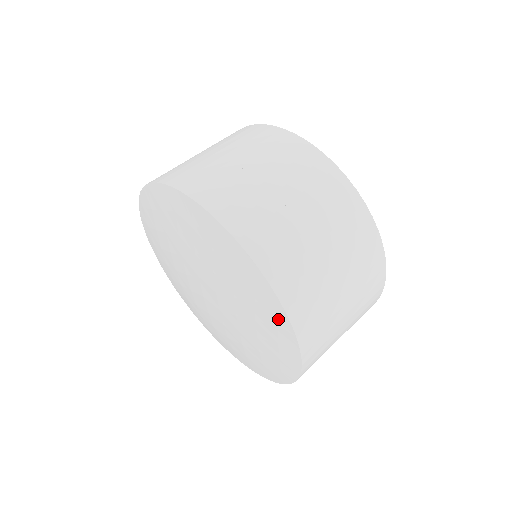
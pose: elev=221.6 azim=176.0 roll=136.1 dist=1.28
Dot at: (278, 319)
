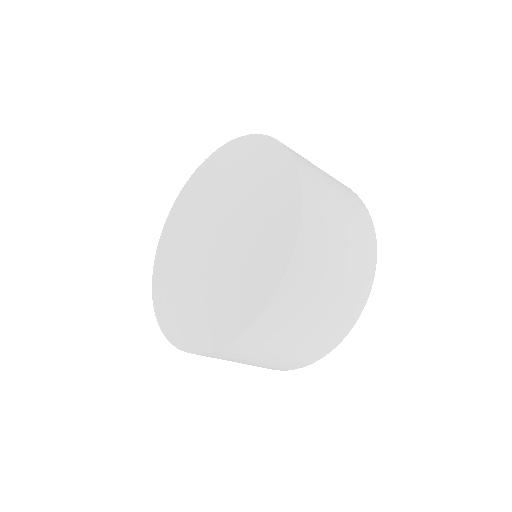
Dot at: (226, 330)
